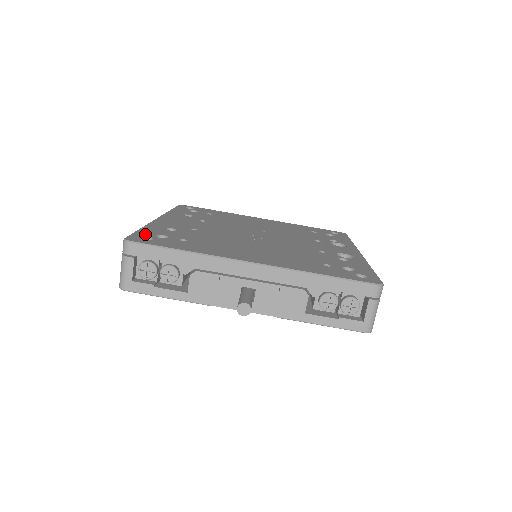
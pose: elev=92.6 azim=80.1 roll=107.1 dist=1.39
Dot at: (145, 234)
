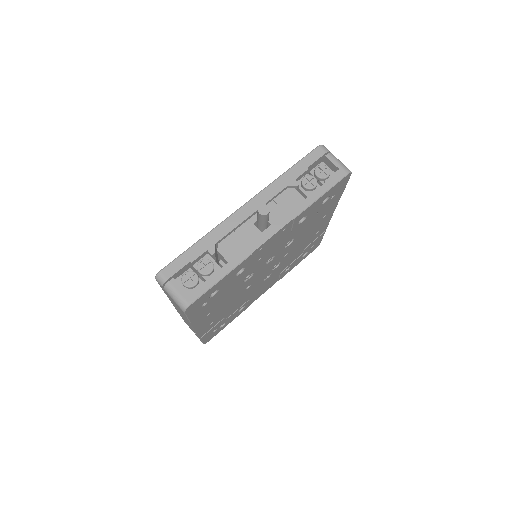
Dot at: occluded
